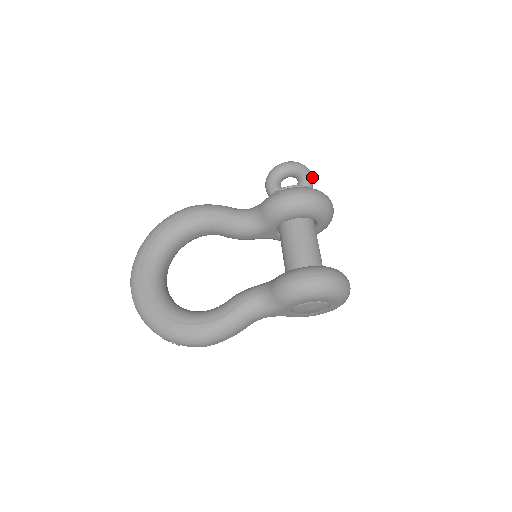
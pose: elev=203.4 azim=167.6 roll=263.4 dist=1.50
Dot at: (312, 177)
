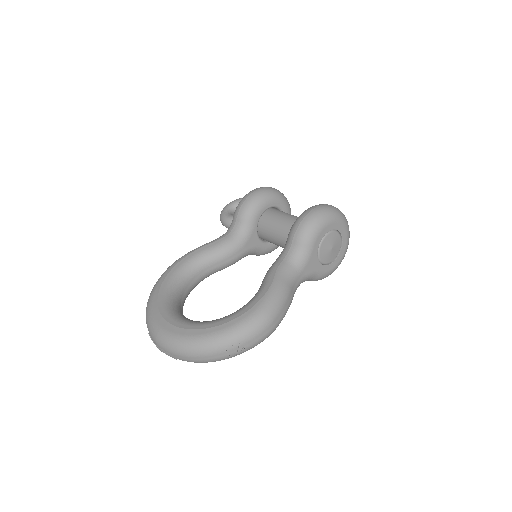
Dot at: occluded
